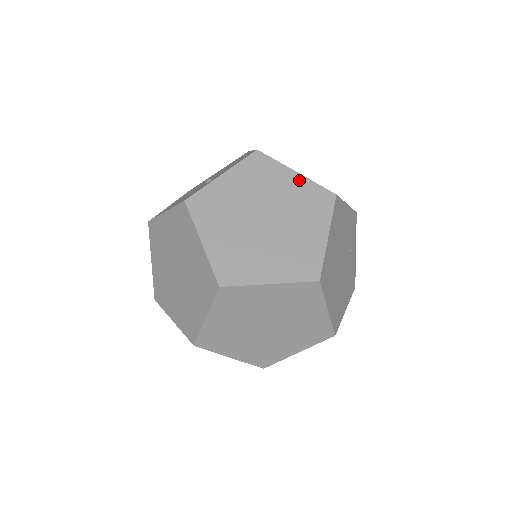
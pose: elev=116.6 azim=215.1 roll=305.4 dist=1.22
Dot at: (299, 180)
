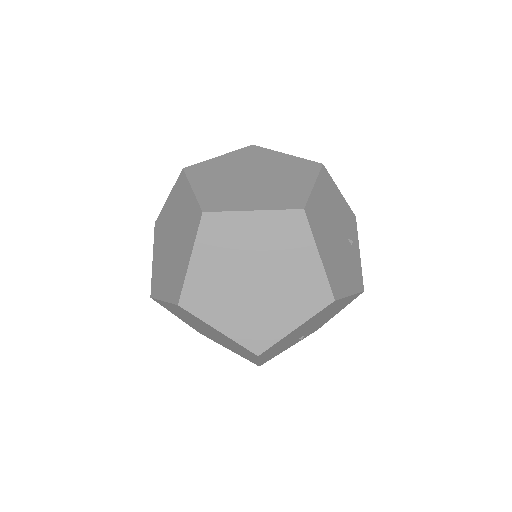
Dot at: (288, 157)
